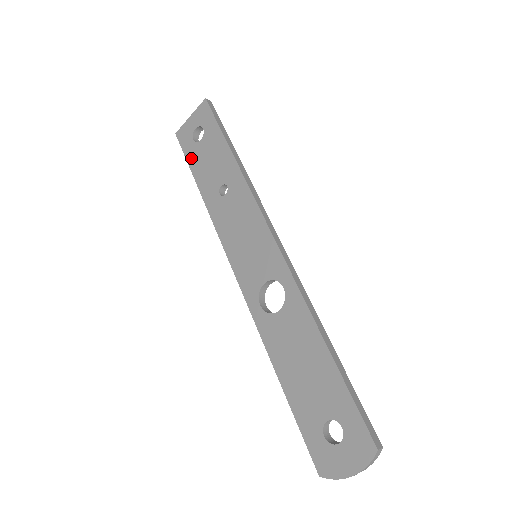
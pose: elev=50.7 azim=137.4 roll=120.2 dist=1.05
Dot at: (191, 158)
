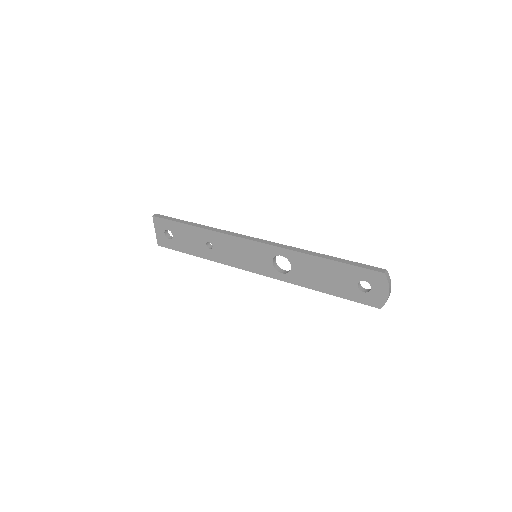
Dot at: (178, 248)
